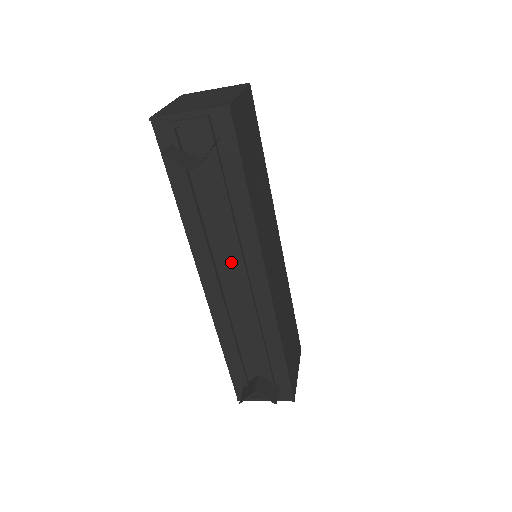
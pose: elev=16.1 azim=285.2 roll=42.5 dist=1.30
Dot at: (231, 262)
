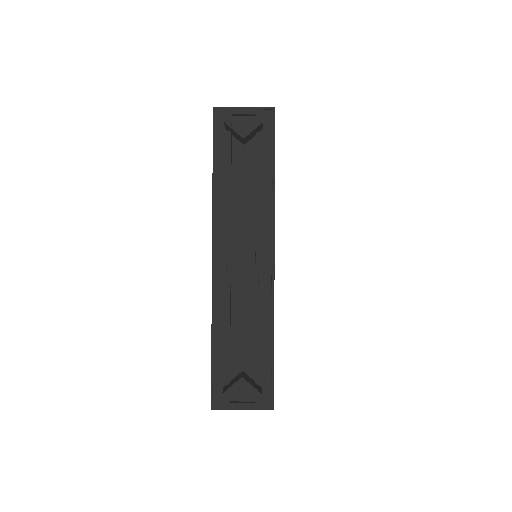
Dot at: (246, 235)
